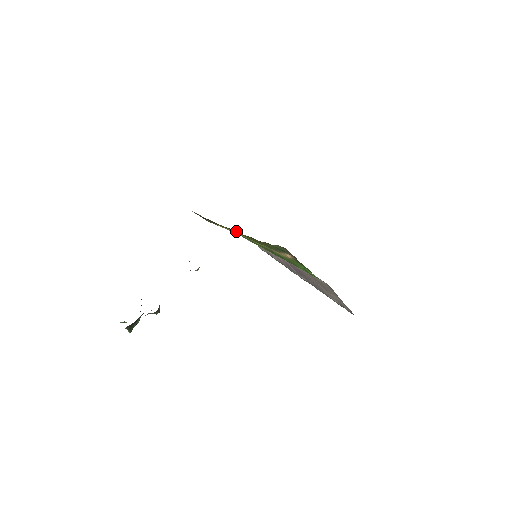
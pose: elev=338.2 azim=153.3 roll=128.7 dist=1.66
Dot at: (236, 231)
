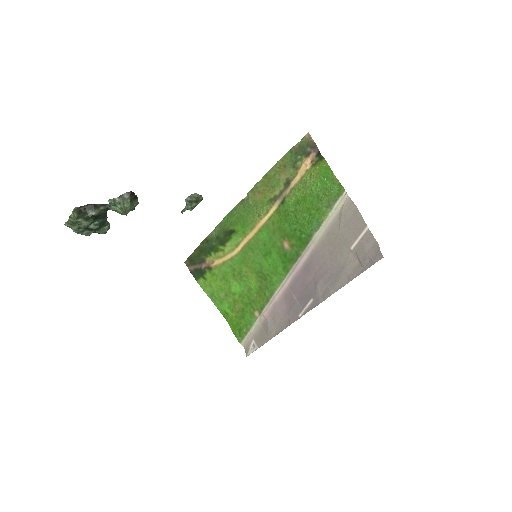
Dot at: (246, 200)
